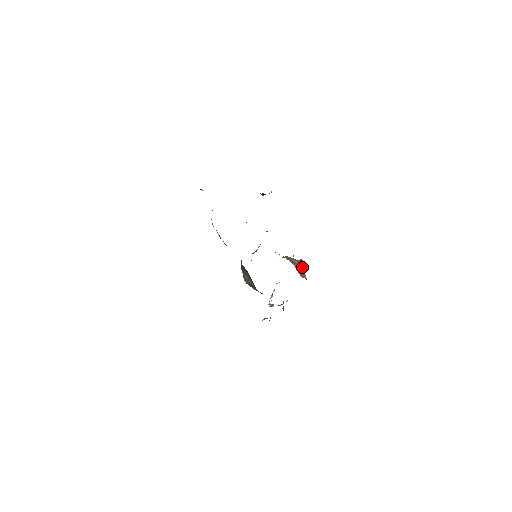
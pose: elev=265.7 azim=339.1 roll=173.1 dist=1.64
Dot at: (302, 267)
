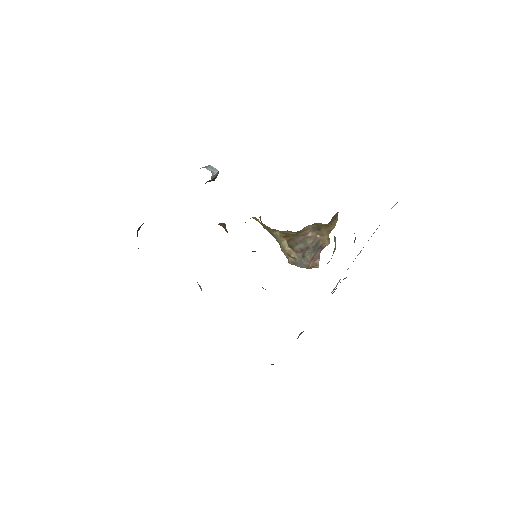
Dot at: (324, 237)
